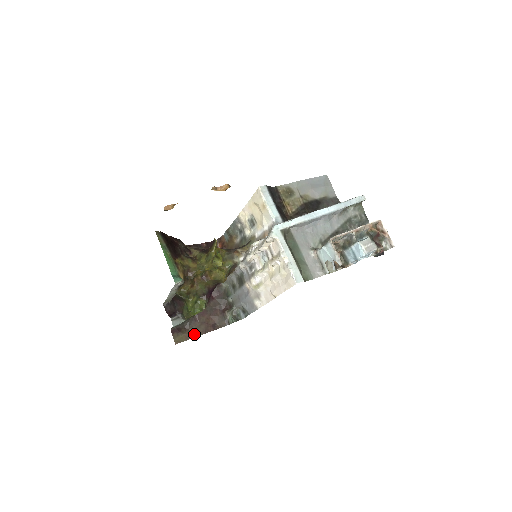
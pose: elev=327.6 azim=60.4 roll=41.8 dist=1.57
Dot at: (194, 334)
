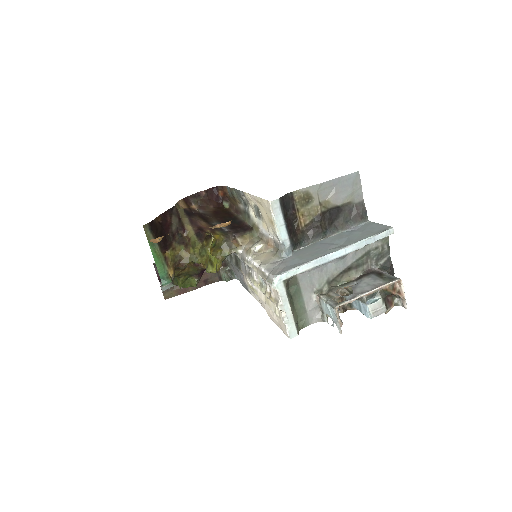
Dot at: (184, 290)
